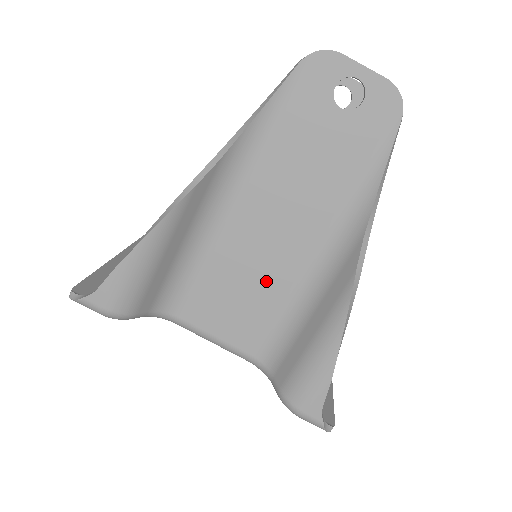
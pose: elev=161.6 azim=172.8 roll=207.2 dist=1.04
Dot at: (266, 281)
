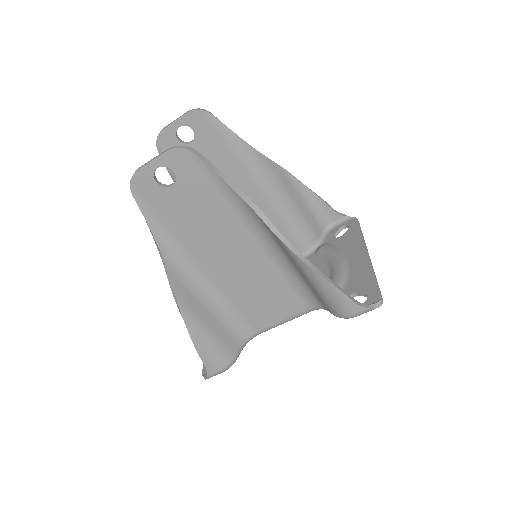
Dot at: (261, 278)
